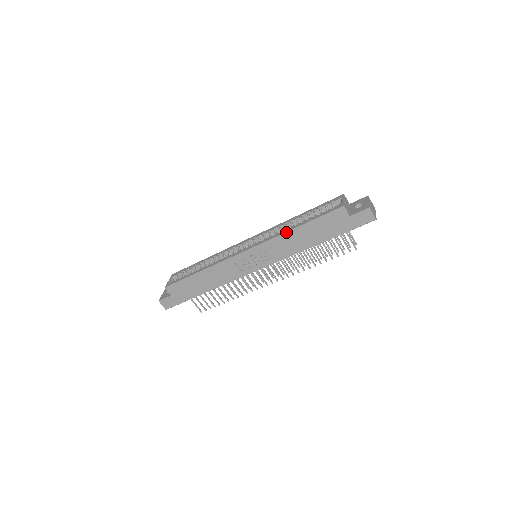
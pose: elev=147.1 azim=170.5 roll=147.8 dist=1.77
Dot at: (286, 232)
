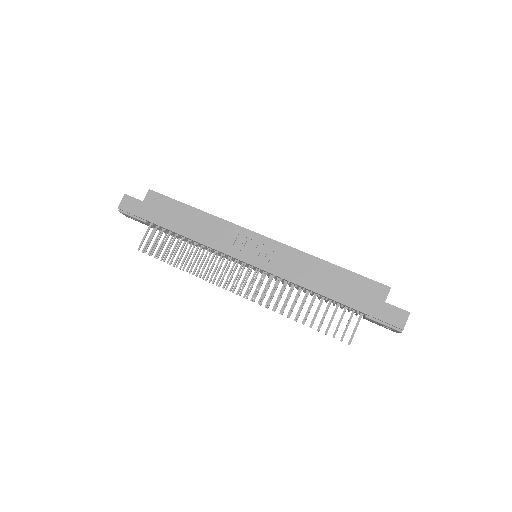
Dot at: (316, 257)
